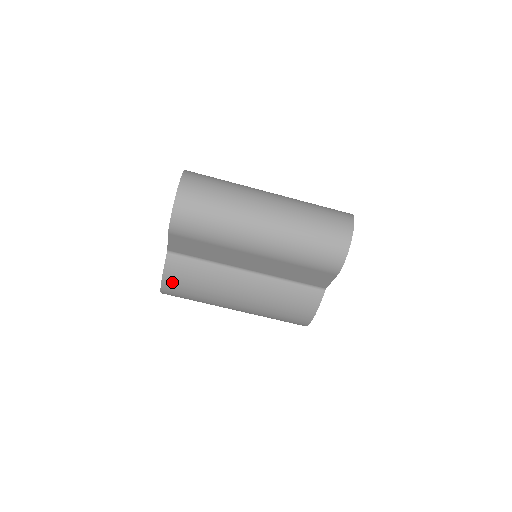
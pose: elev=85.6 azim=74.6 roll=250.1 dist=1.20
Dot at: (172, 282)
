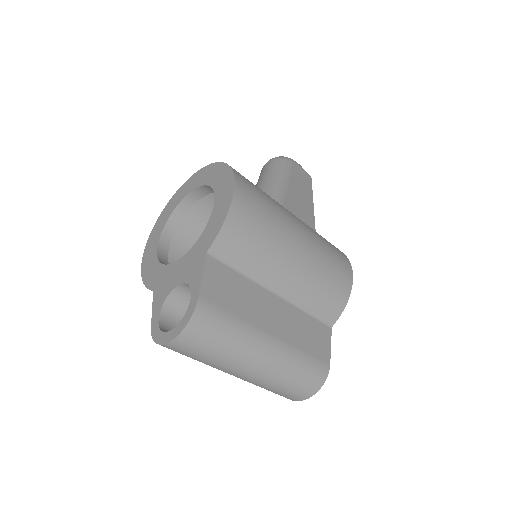
Dot at: occluded
